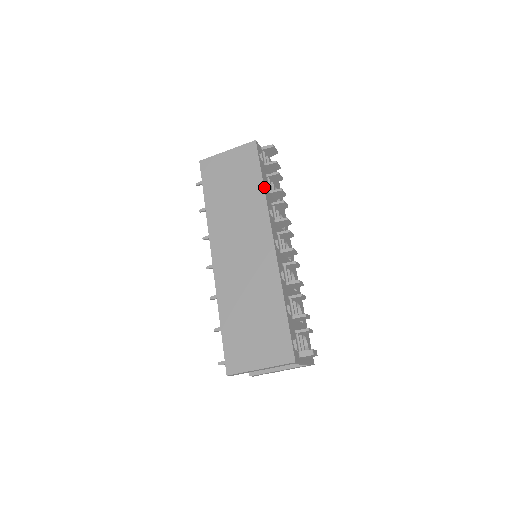
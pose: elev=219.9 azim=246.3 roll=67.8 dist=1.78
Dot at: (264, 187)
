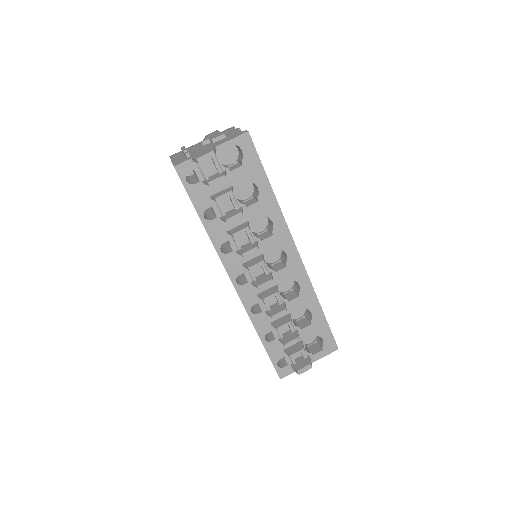
Dot at: (205, 227)
